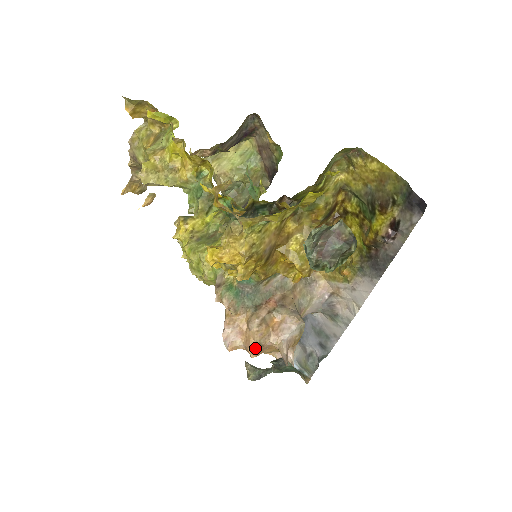
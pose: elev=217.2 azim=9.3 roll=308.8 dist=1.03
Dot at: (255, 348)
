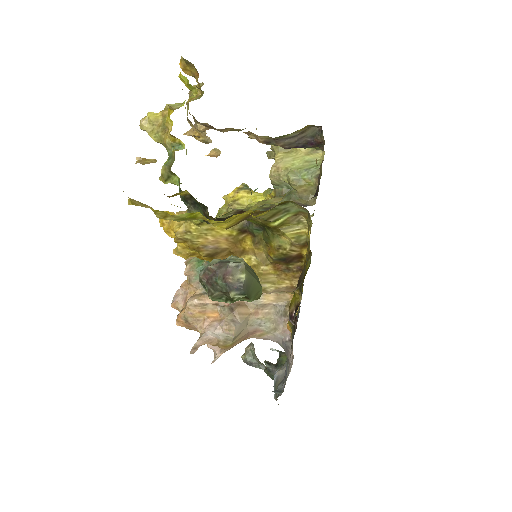
Dot at: (182, 319)
